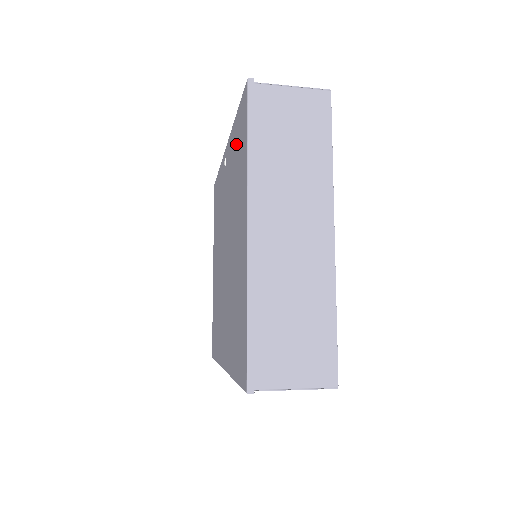
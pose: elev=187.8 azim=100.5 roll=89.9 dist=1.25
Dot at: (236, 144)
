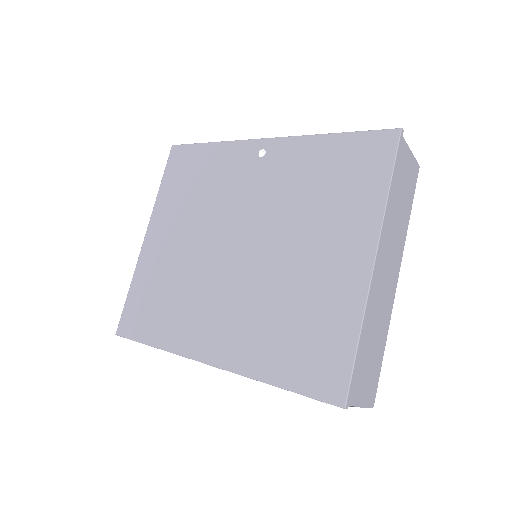
Dot at: (331, 162)
